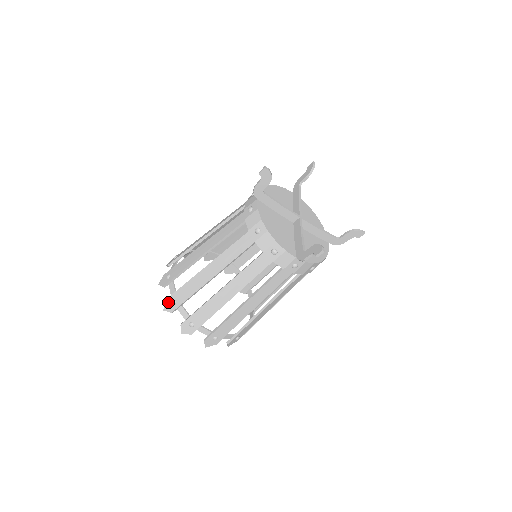
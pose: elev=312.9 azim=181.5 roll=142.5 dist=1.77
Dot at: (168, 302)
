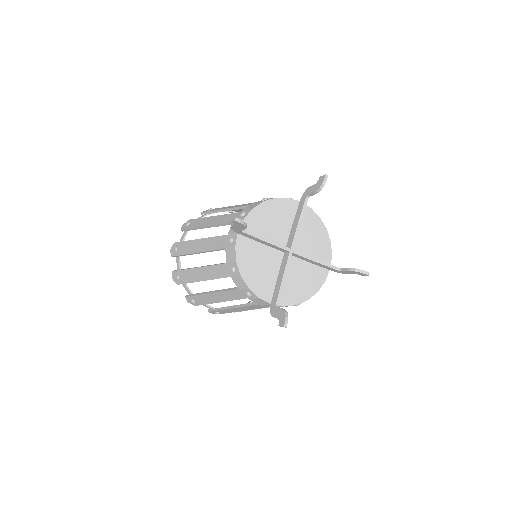
Dot at: (174, 275)
